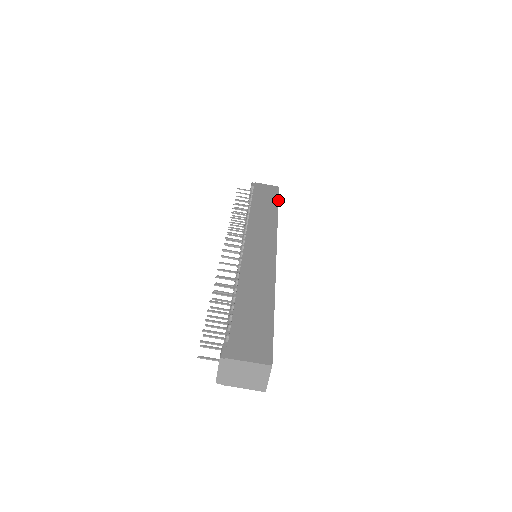
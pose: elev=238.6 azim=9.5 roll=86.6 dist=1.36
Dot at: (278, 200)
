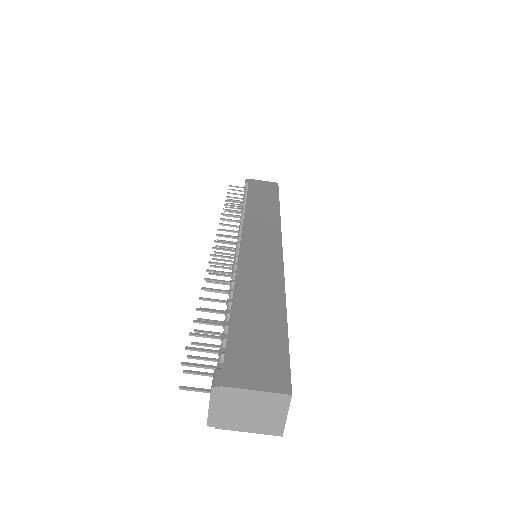
Dot at: (278, 195)
